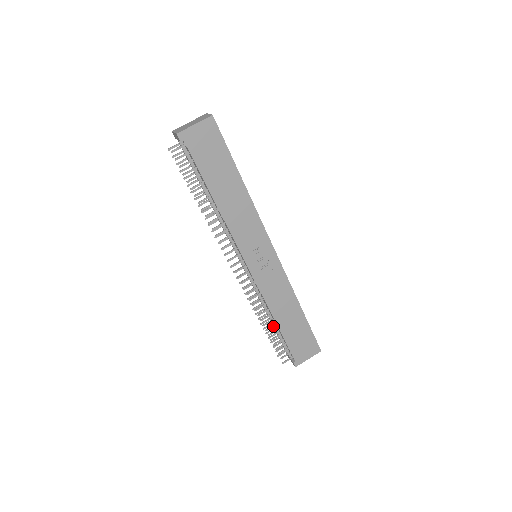
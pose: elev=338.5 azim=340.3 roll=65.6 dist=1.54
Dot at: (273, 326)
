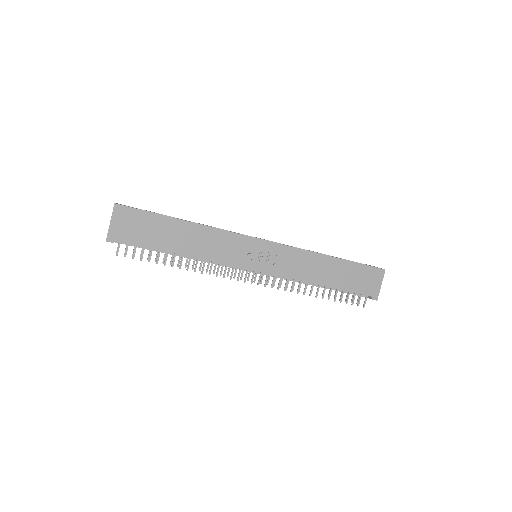
Dot at: (324, 290)
